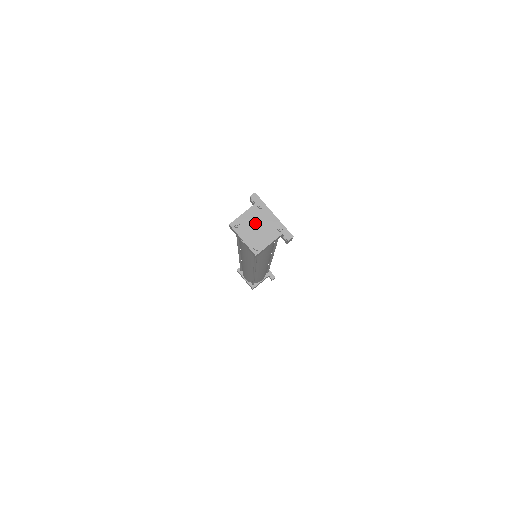
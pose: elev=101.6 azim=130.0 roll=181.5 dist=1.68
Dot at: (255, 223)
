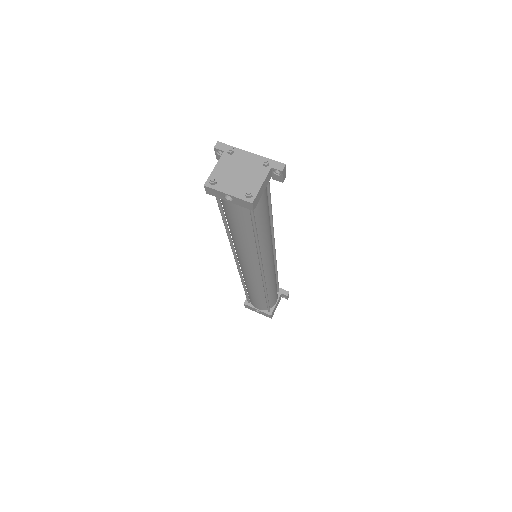
Dot at: (234, 171)
